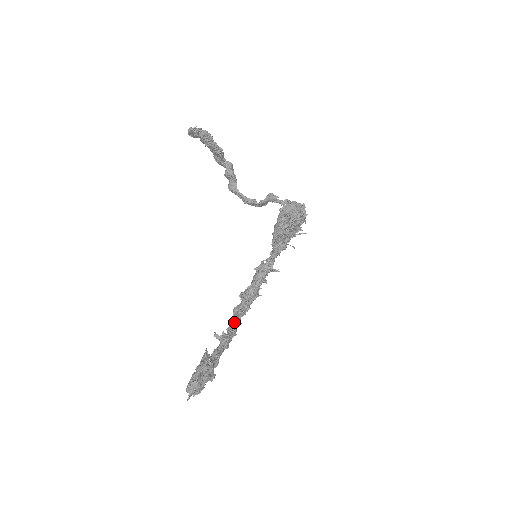
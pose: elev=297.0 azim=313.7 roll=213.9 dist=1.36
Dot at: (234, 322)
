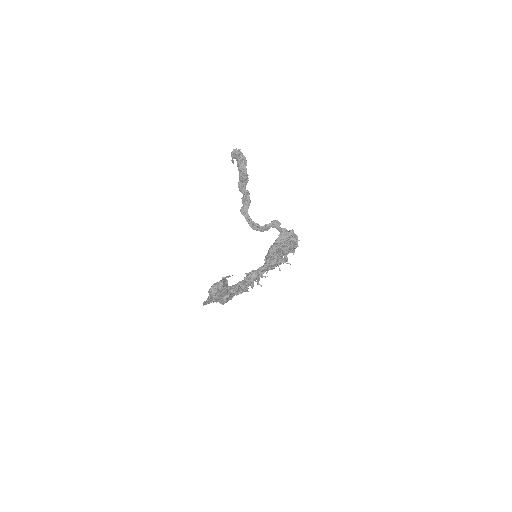
Dot at: occluded
